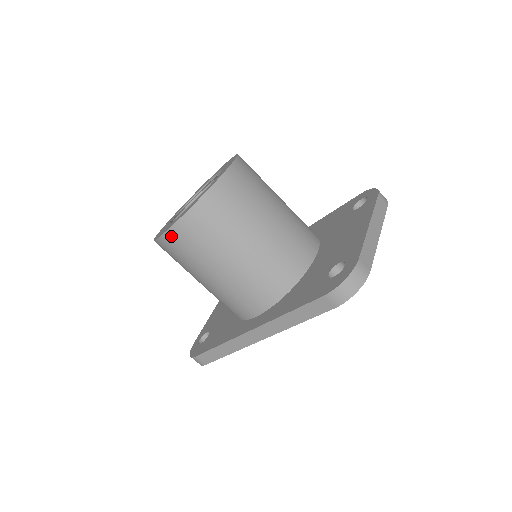
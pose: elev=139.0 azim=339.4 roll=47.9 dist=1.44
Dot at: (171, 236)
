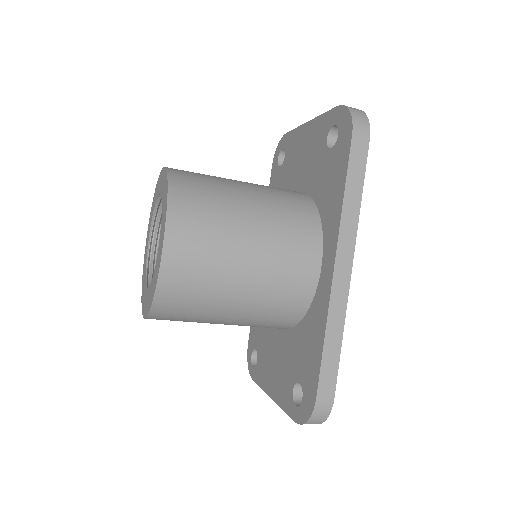
Dot at: (172, 246)
